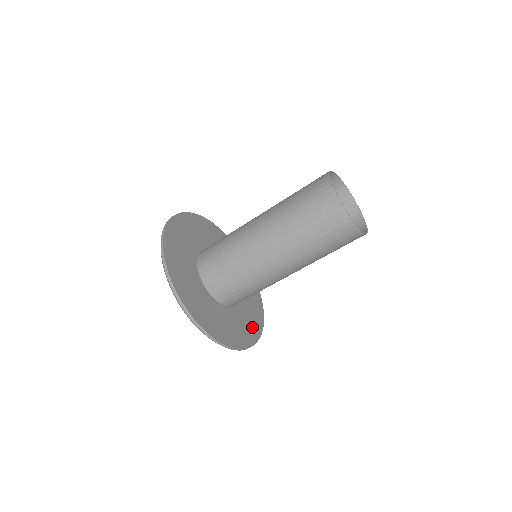
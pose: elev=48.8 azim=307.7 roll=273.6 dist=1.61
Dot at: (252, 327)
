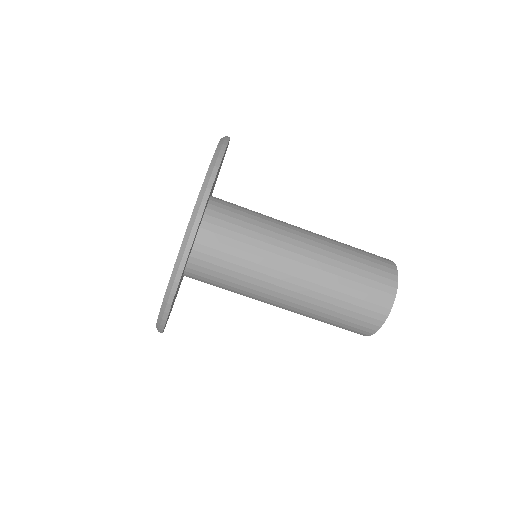
Dot at: occluded
